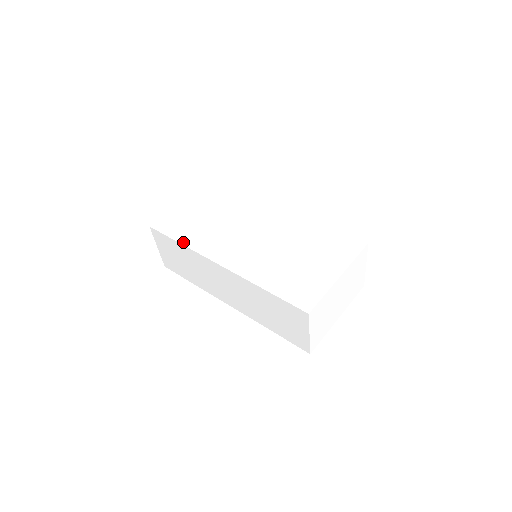
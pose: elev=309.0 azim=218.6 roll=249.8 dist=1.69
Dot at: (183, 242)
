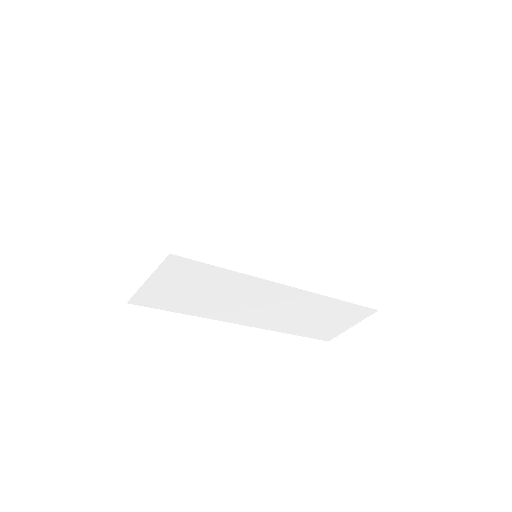
Dot at: (234, 268)
